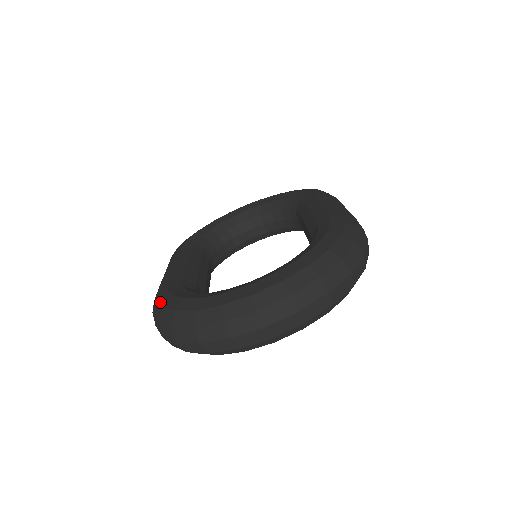
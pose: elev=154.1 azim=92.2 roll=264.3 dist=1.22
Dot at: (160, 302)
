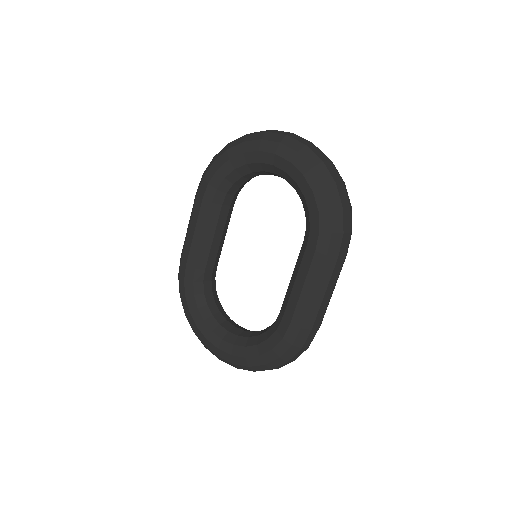
Dot at: (179, 288)
